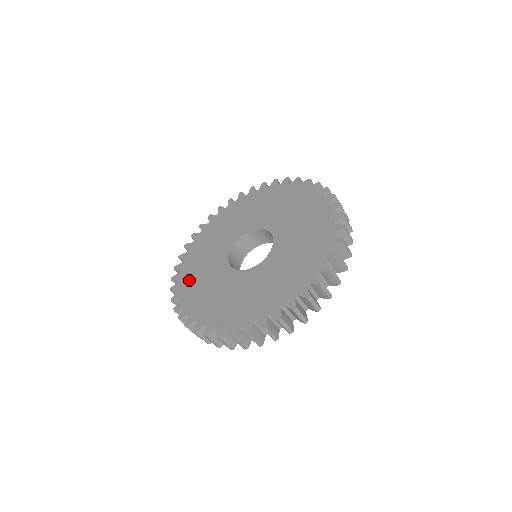
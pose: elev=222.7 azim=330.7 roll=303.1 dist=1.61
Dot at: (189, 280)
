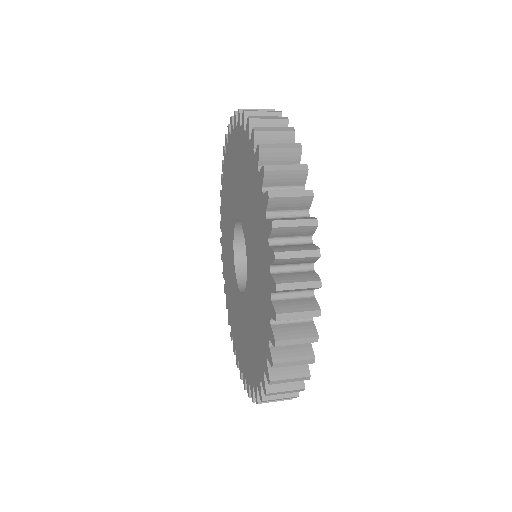
Dot at: (223, 231)
